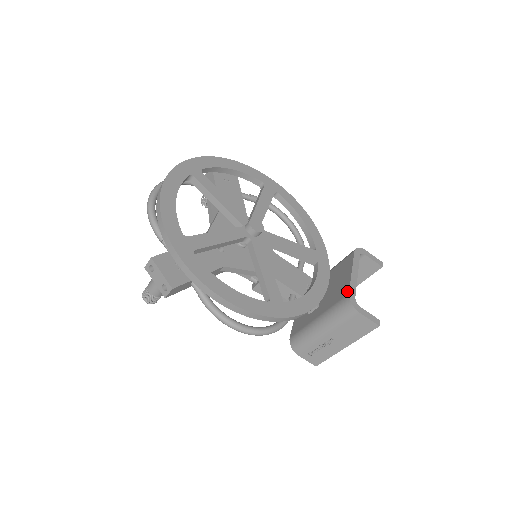
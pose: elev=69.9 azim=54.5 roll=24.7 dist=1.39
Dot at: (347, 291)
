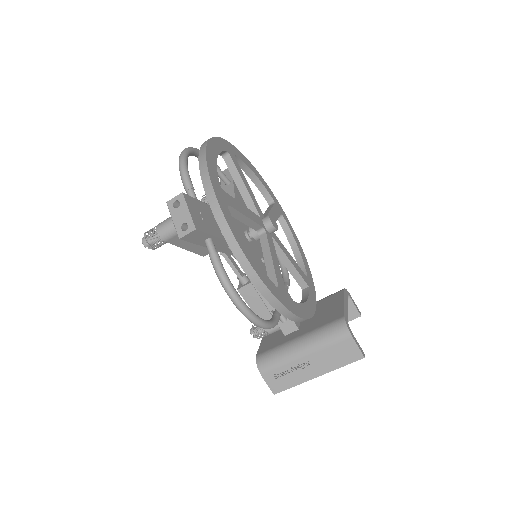
Dot at: (341, 314)
